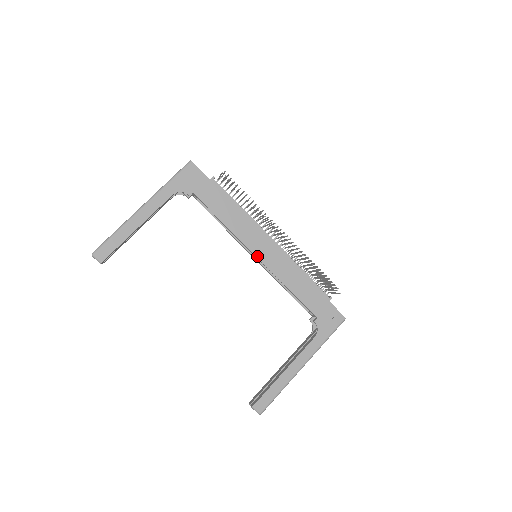
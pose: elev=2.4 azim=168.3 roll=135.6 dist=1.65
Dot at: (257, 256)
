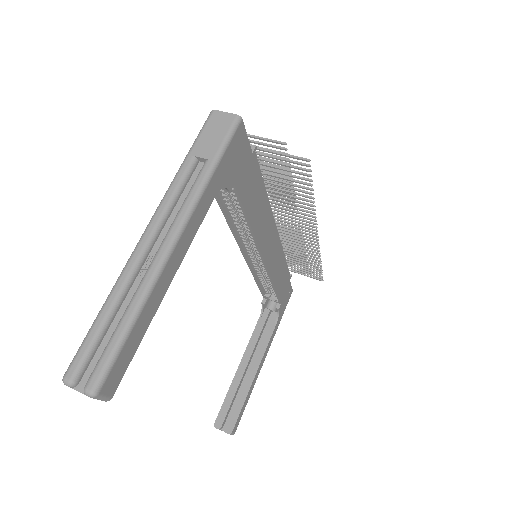
Dot at: (264, 259)
